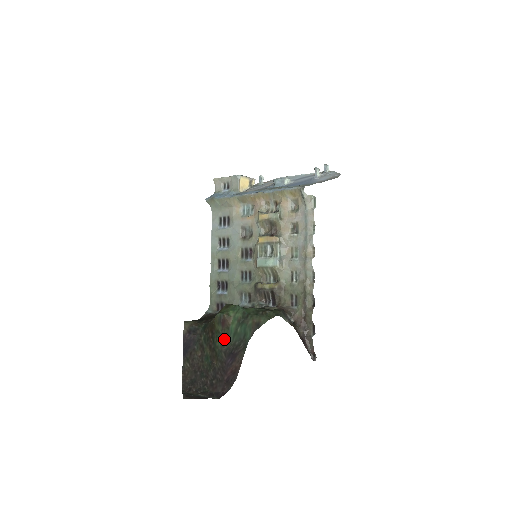
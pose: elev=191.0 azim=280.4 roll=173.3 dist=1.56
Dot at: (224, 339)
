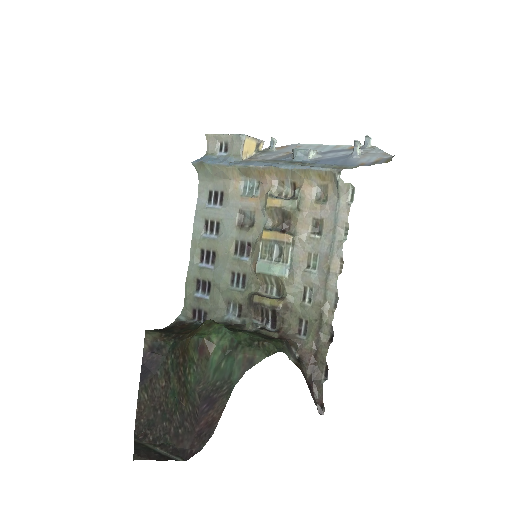
Dot at: (200, 374)
